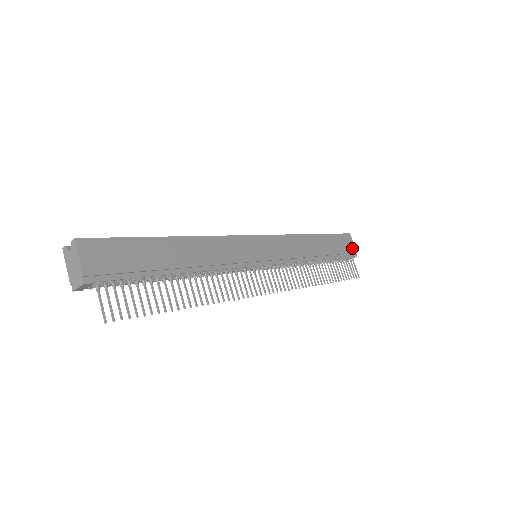
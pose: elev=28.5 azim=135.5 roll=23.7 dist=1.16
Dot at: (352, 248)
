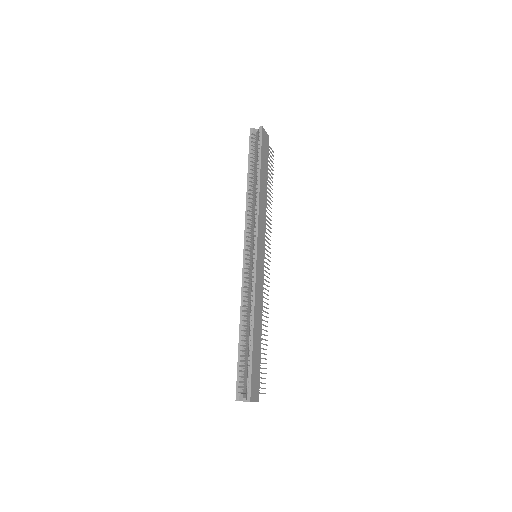
Dot at: (267, 138)
